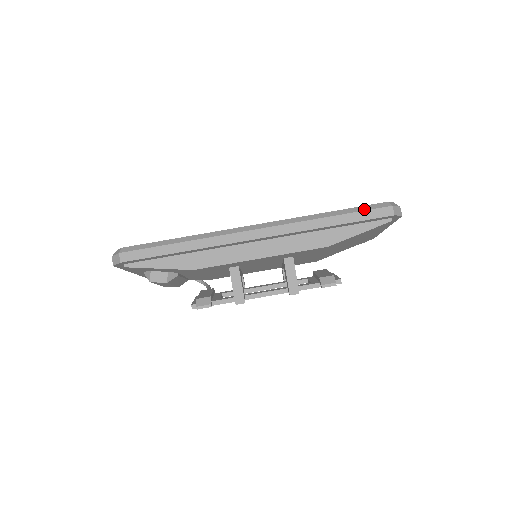
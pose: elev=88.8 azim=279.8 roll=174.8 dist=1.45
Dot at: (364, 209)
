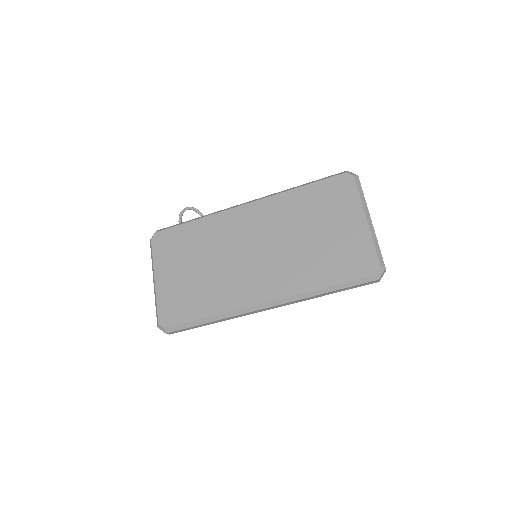
Dot at: (354, 285)
